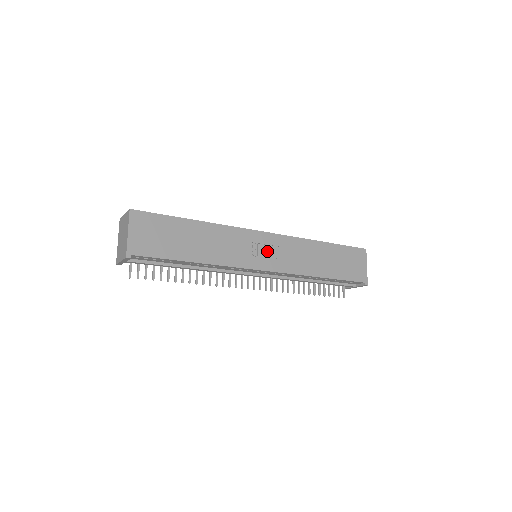
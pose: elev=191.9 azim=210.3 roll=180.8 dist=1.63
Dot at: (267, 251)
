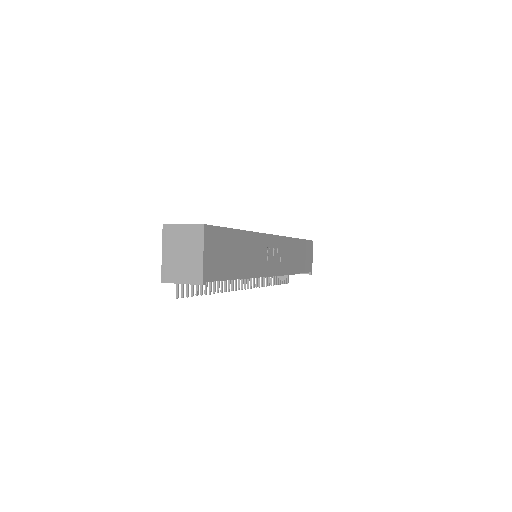
Dot at: (274, 254)
